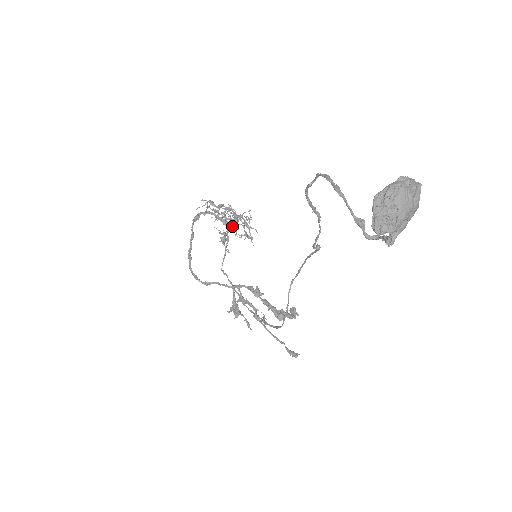
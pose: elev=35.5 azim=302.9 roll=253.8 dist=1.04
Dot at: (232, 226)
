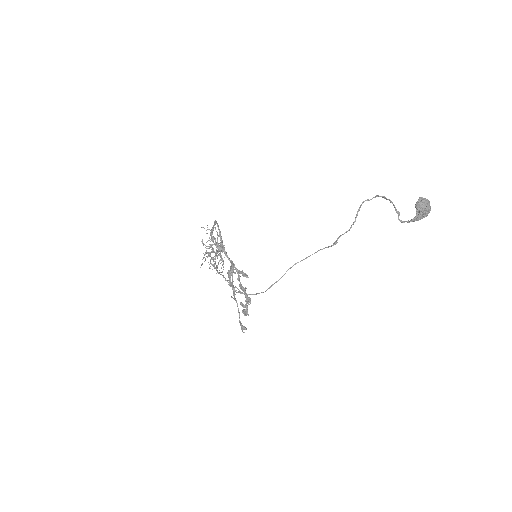
Dot at: occluded
